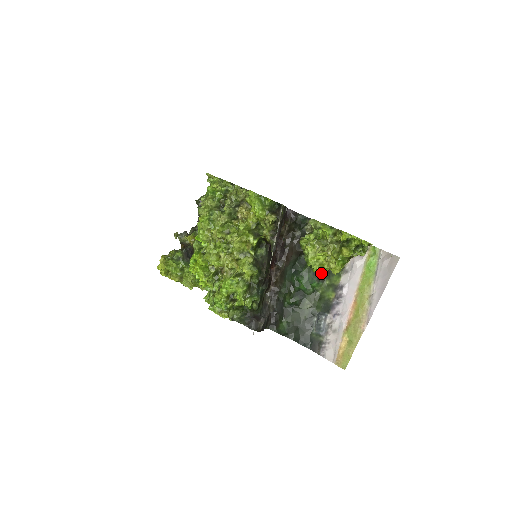
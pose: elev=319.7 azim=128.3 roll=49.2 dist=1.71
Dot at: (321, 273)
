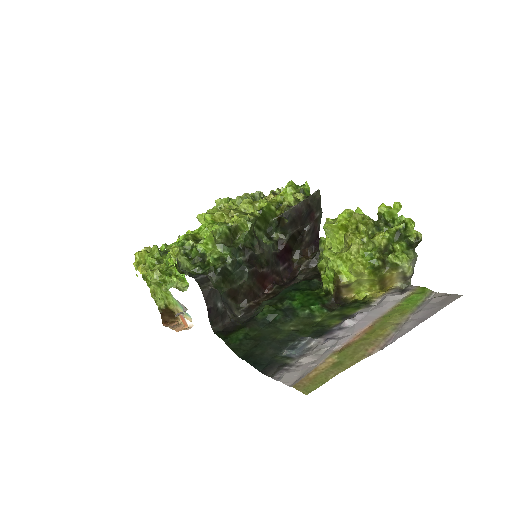
Dot at: (331, 302)
